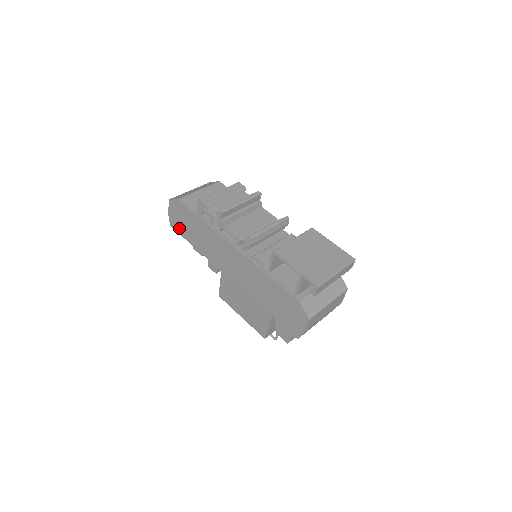
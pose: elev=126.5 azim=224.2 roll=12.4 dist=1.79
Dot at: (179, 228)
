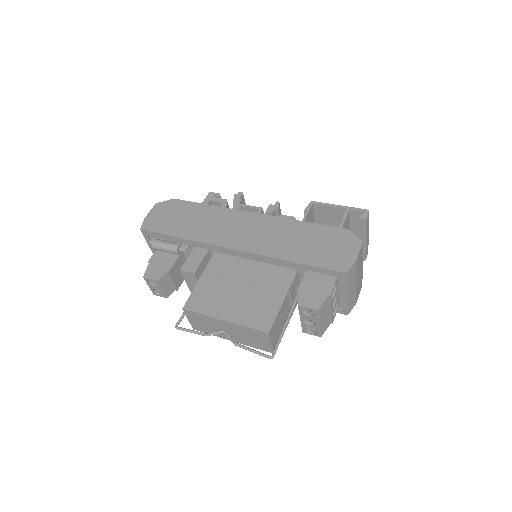
Dot at: (158, 226)
